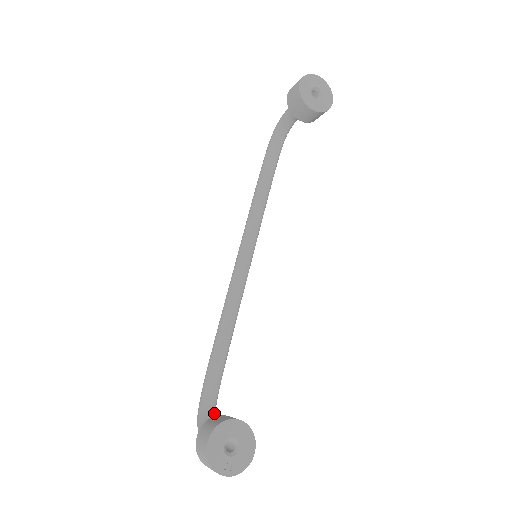
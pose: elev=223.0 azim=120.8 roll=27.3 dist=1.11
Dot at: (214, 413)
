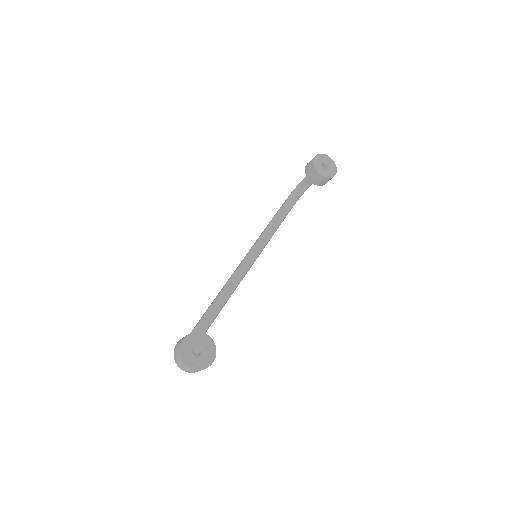
Dot at: occluded
